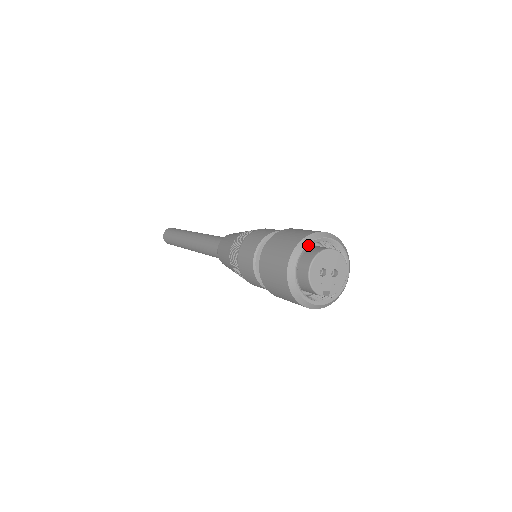
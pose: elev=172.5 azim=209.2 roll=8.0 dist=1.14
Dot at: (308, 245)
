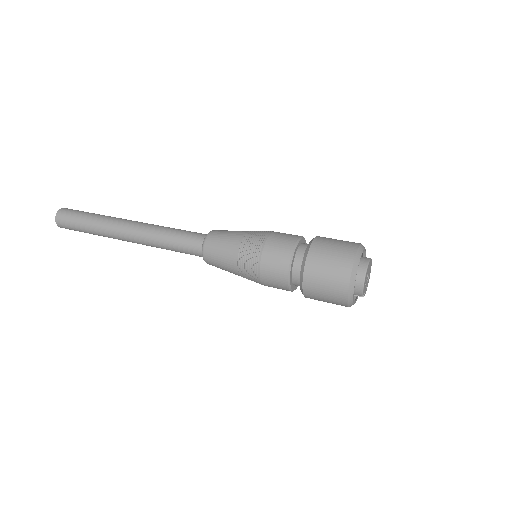
Dot at: occluded
